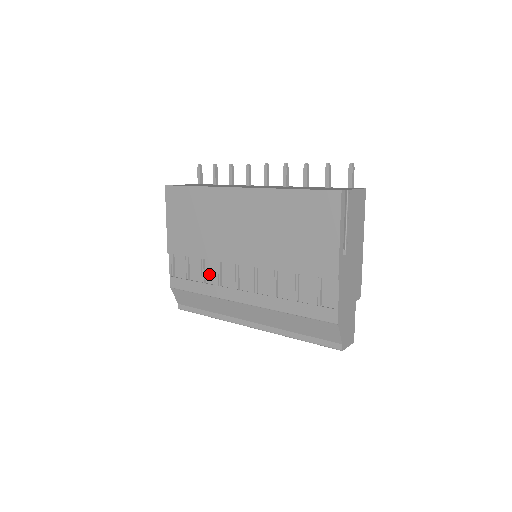
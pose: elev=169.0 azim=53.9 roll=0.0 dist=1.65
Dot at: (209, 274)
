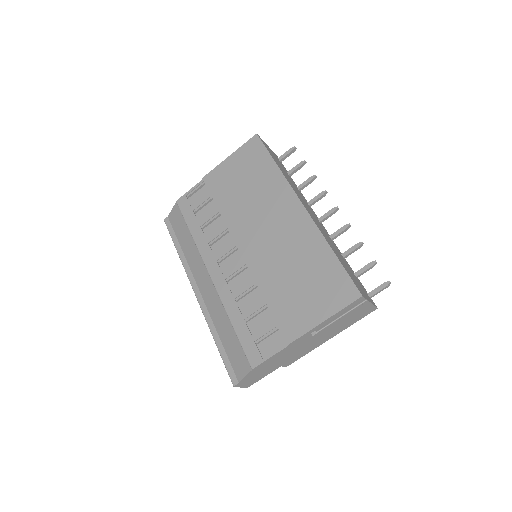
Dot at: (212, 228)
